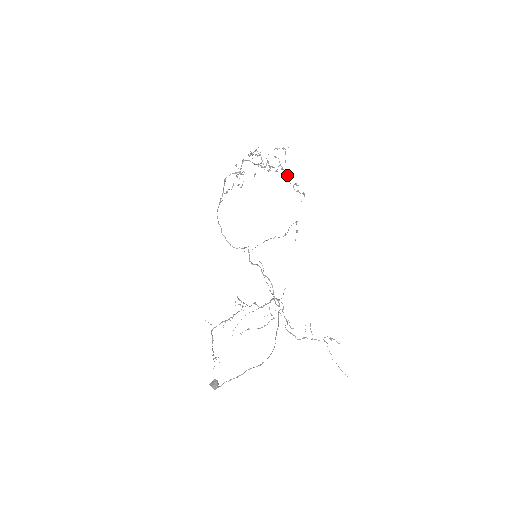
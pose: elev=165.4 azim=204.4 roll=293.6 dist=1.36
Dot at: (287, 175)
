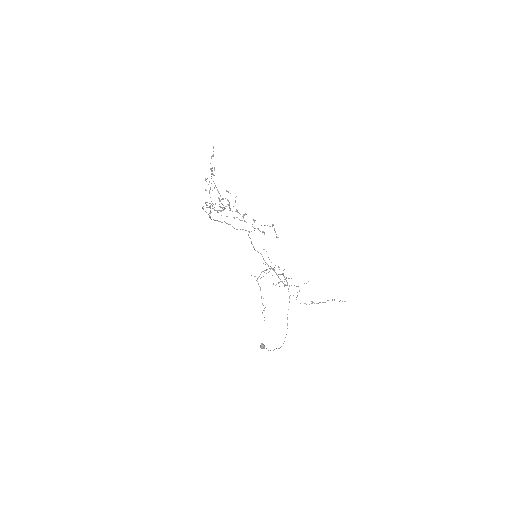
Dot at: (243, 215)
